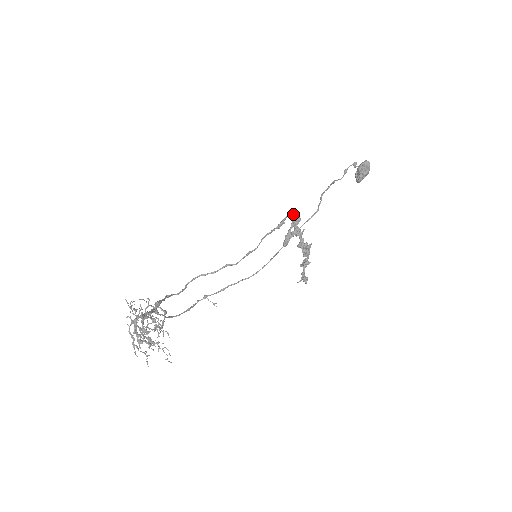
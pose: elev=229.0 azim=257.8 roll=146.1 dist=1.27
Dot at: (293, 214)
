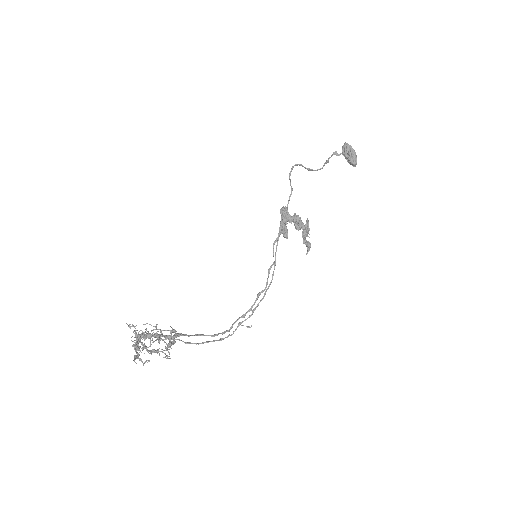
Dot at: occluded
